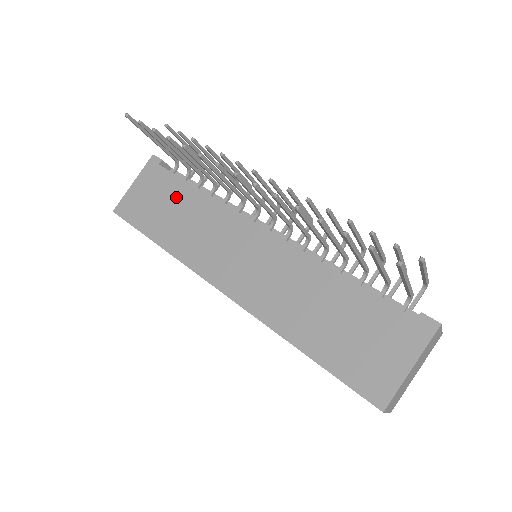
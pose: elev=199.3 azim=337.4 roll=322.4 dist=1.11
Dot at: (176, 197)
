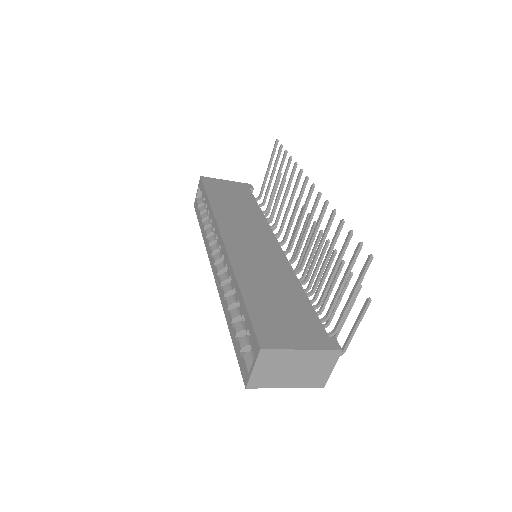
Dot at: (244, 201)
